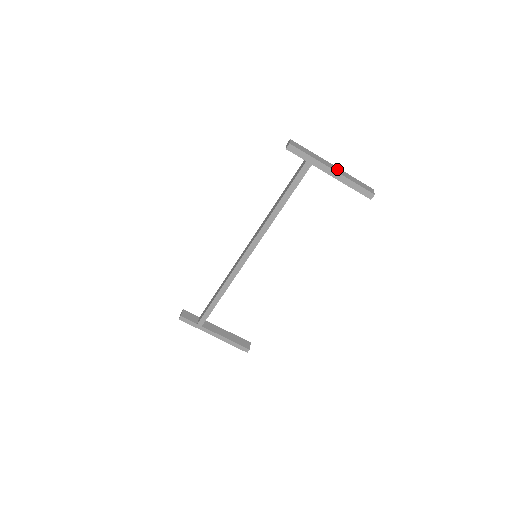
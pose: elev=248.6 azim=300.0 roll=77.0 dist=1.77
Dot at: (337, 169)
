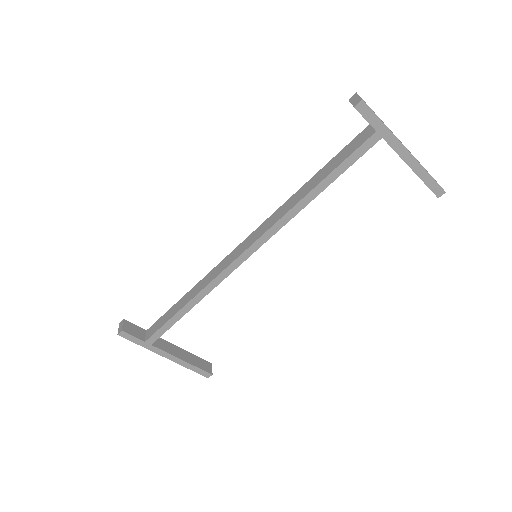
Dot at: occluded
